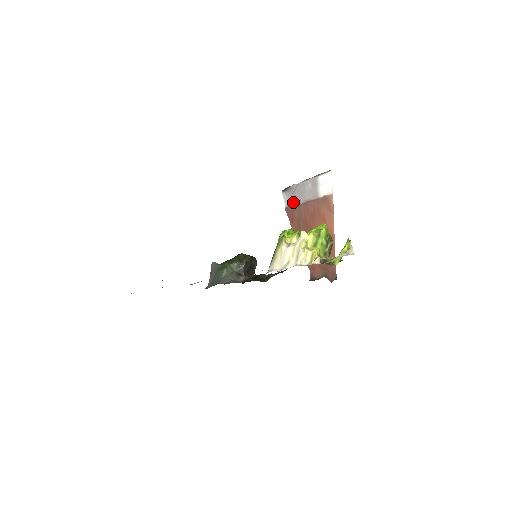
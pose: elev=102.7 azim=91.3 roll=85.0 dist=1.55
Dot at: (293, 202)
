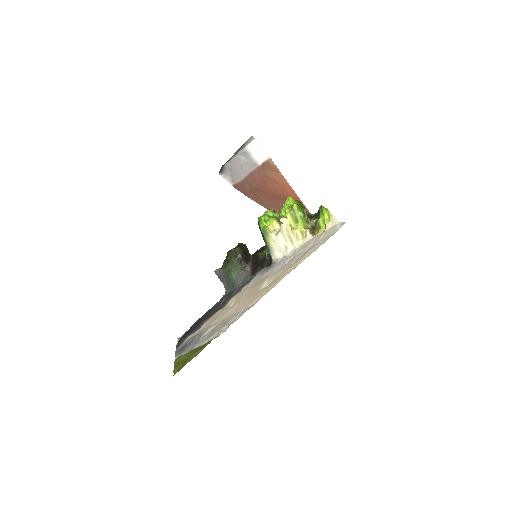
Dot at: (236, 178)
